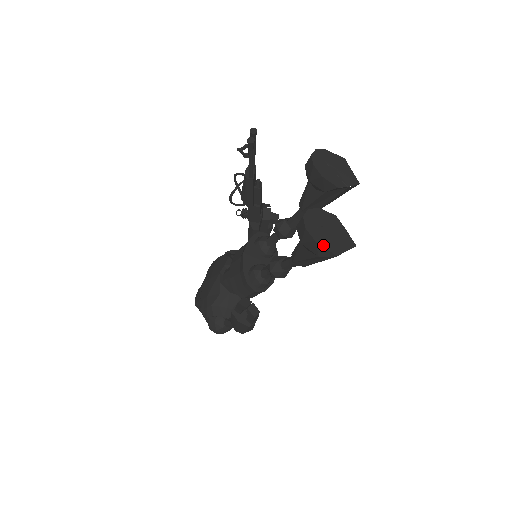
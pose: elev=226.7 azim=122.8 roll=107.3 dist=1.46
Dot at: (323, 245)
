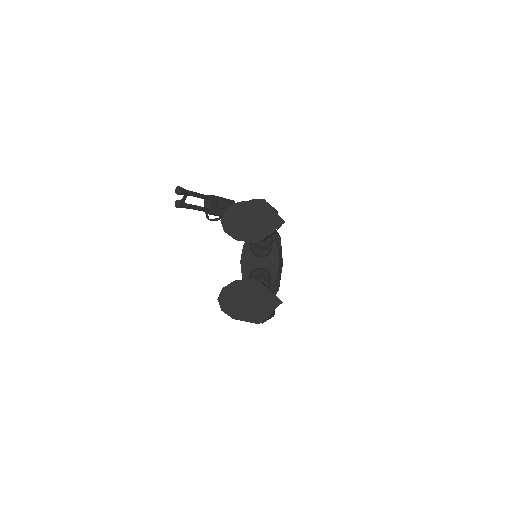
Dot at: (242, 319)
